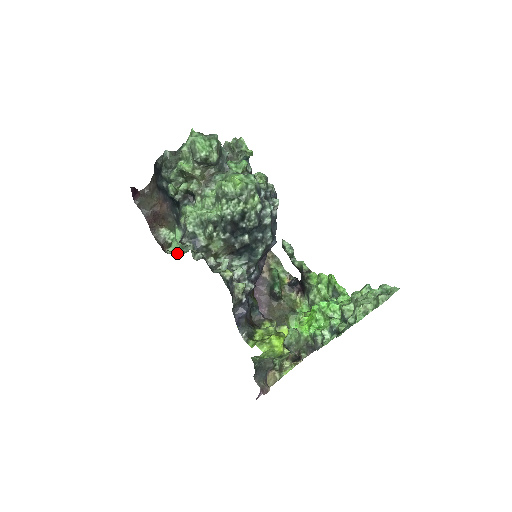
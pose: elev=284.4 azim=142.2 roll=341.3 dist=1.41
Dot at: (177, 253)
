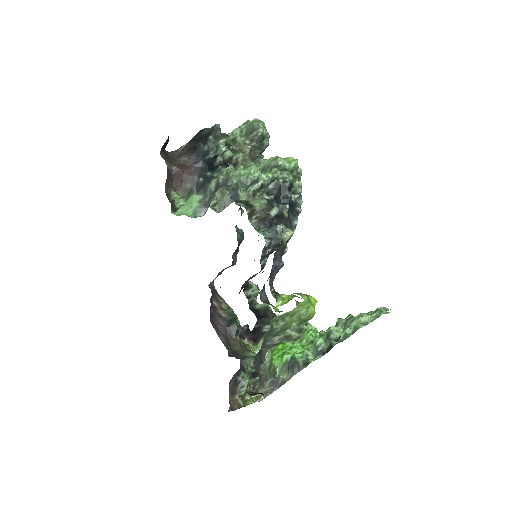
Dot at: (187, 215)
